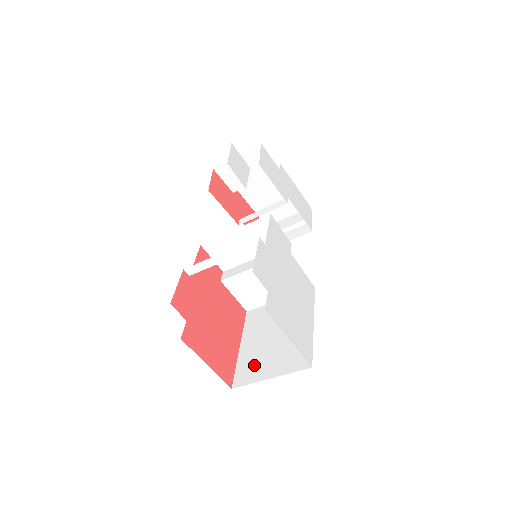
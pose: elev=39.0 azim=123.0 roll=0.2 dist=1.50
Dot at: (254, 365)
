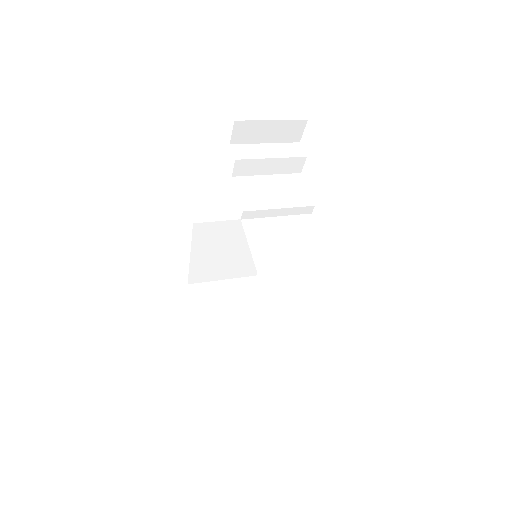
Dot at: (208, 271)
